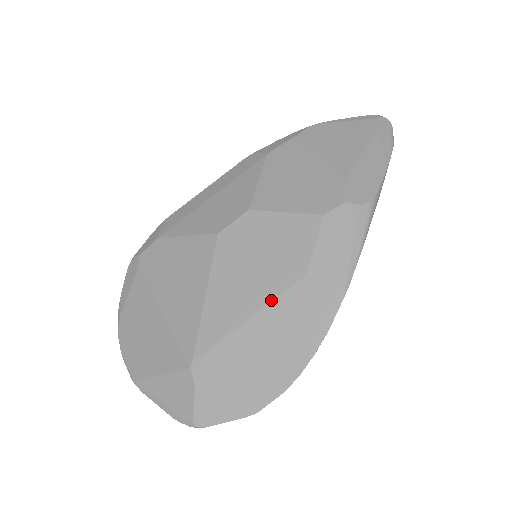
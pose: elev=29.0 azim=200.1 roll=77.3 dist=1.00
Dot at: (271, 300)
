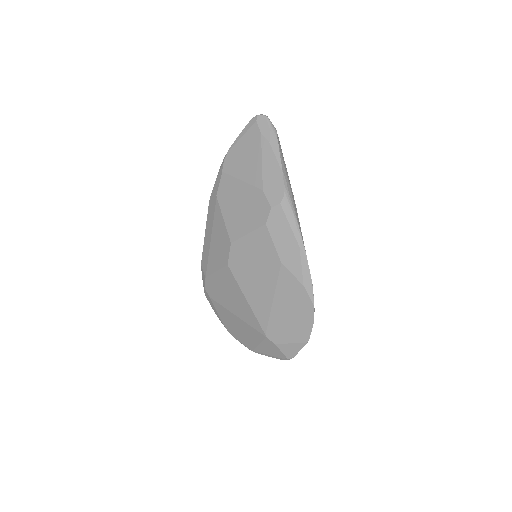
Dot at: (275, 285)
